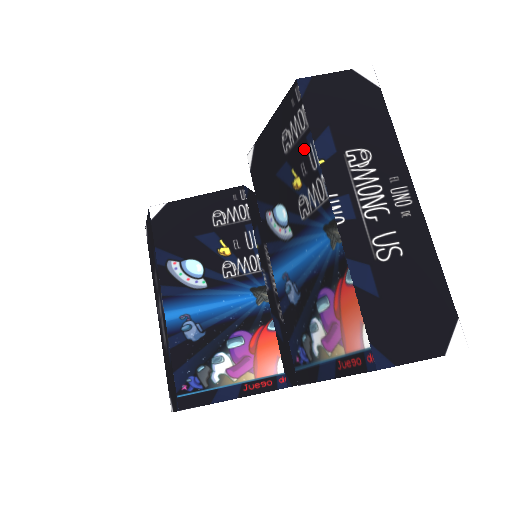
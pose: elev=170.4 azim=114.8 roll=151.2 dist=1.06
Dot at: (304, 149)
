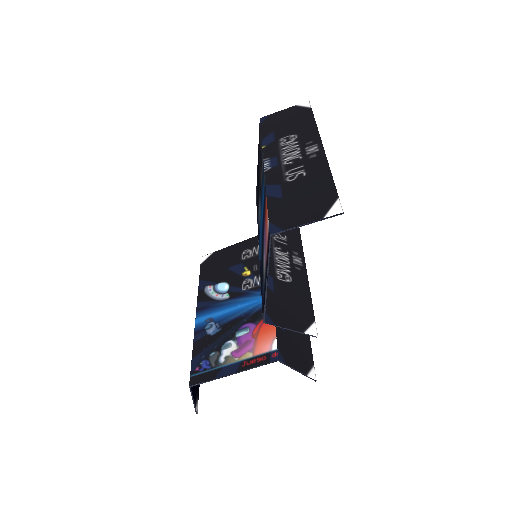
Dot at: occluded
